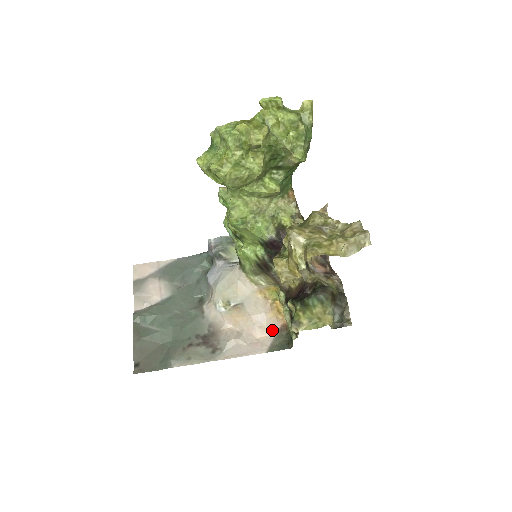
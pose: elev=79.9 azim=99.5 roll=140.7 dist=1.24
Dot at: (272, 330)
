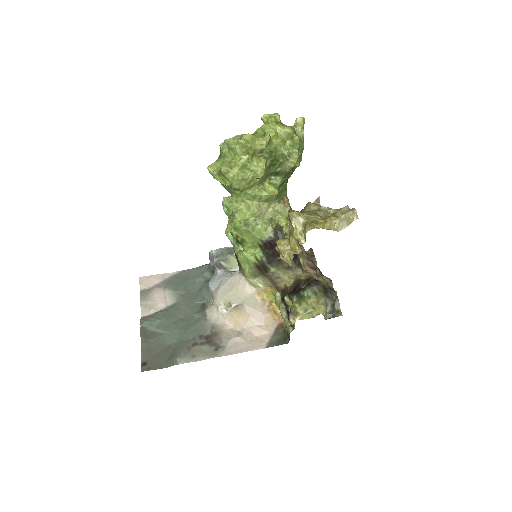
Dot at: (270, 329)
